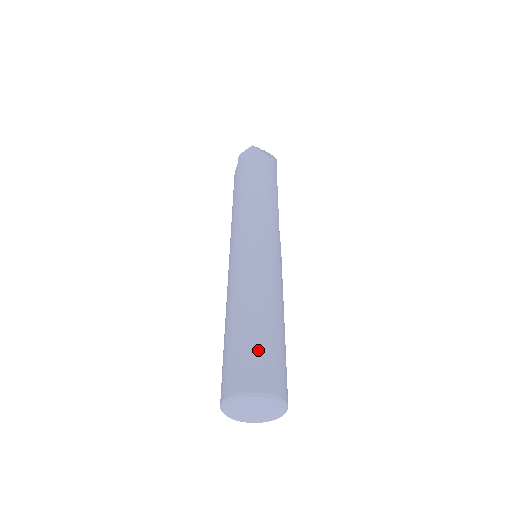
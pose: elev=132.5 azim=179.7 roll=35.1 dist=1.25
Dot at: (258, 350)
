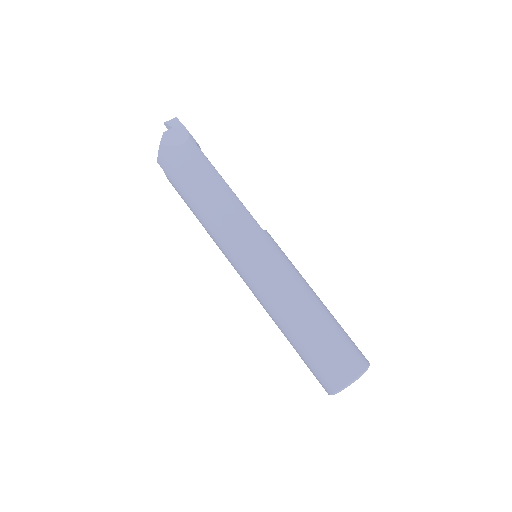
Dot at: (327, 353)
